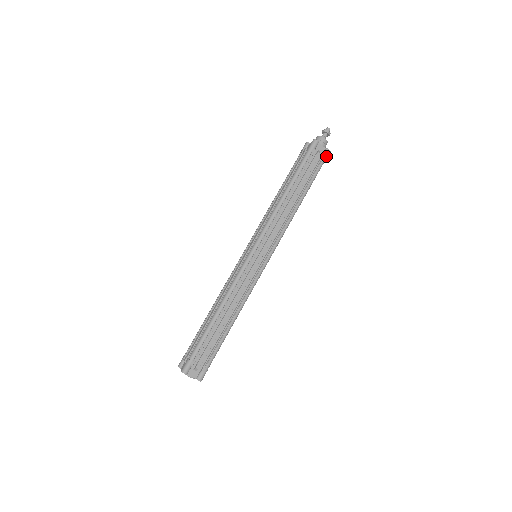
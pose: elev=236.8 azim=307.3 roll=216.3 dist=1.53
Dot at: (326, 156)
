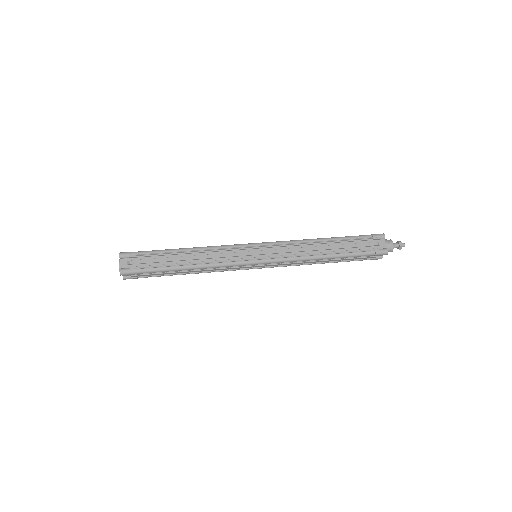
Dot at: (375, 259)
